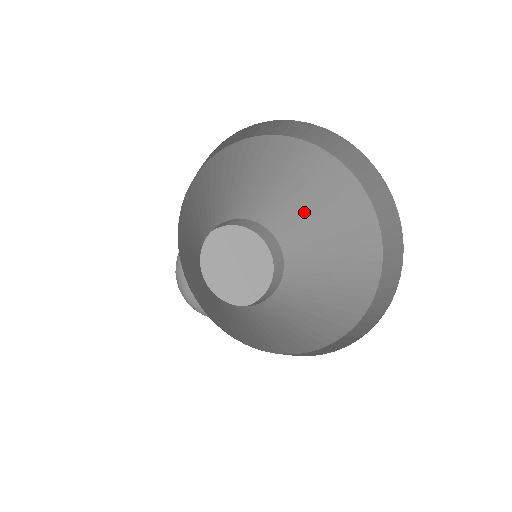
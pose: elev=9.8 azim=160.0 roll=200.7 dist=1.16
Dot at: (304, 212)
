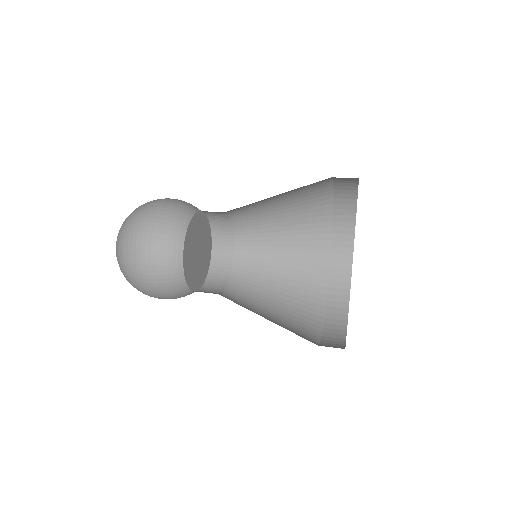
Dot at: (277, 236)
